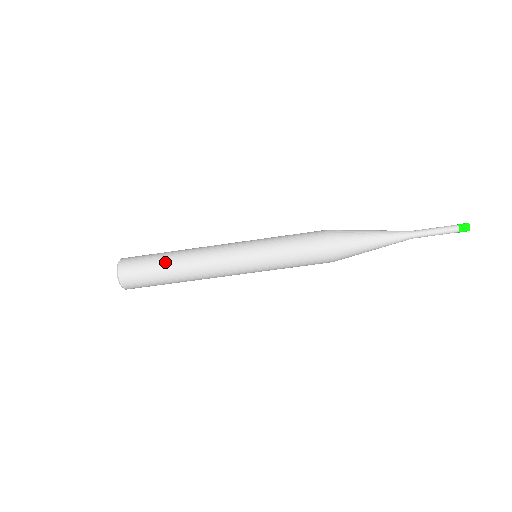
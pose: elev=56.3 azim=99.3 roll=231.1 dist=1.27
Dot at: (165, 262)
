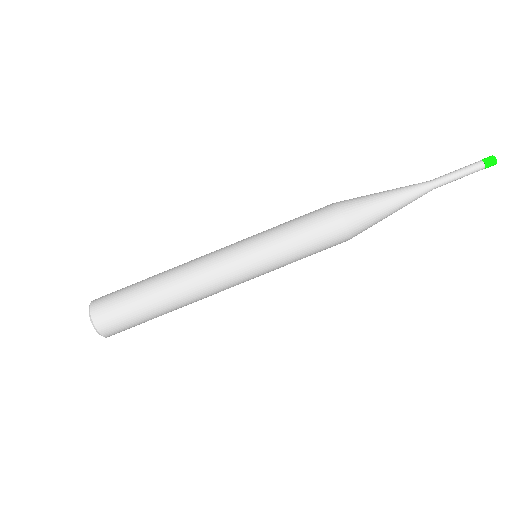
Dot at: (146, 286)
